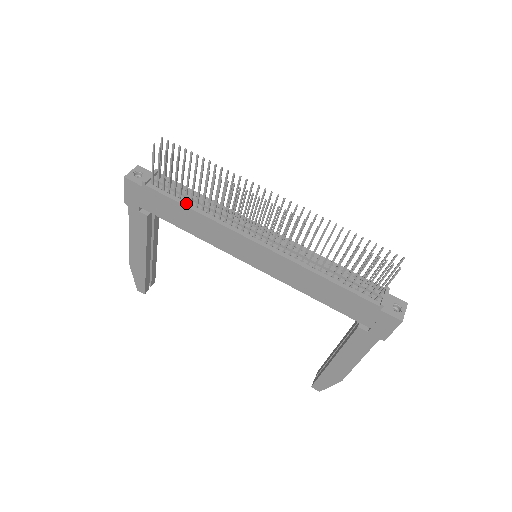
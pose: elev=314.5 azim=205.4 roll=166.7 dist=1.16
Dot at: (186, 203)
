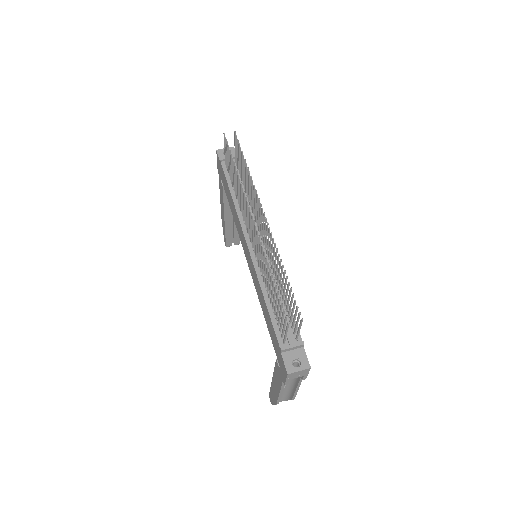
Dot at: (232, 188)
